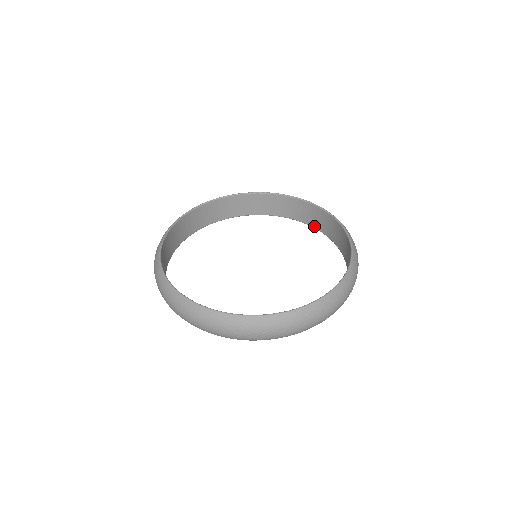
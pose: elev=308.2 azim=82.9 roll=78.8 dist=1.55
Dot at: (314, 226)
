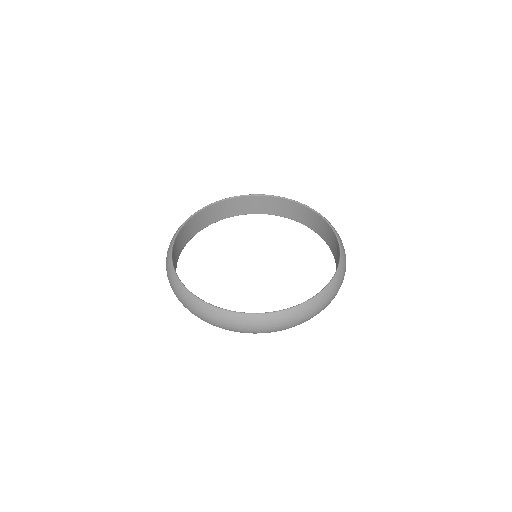
Dot at: (308, 226)
